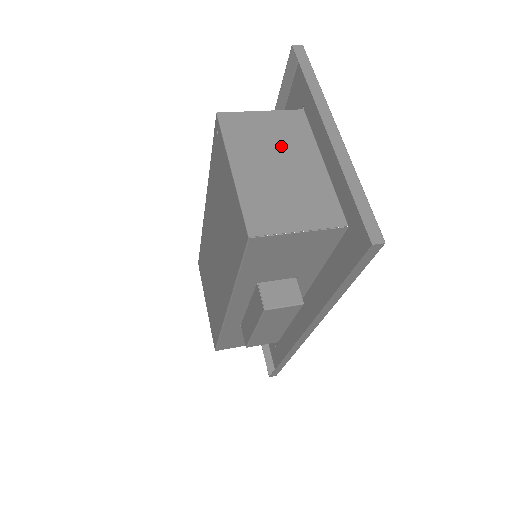
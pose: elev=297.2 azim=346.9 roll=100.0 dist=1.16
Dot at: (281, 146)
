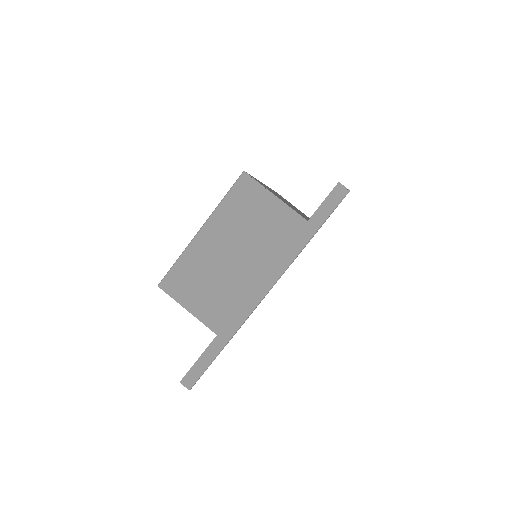
Dot at: (257, 244)
